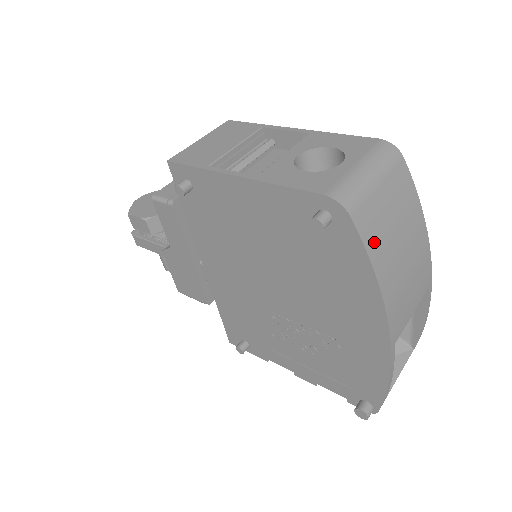
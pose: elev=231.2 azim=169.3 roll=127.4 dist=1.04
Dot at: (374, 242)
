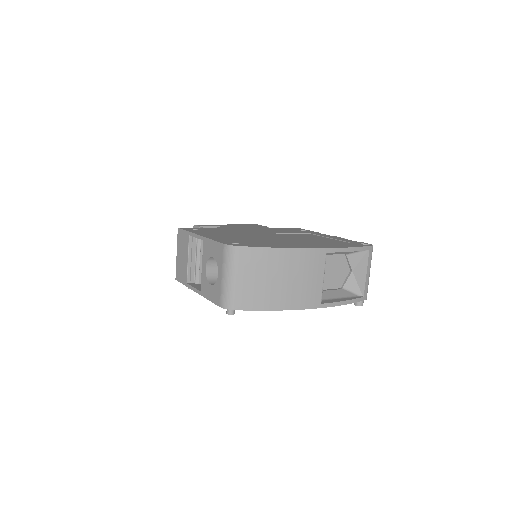
Dot at: (257, 302)
